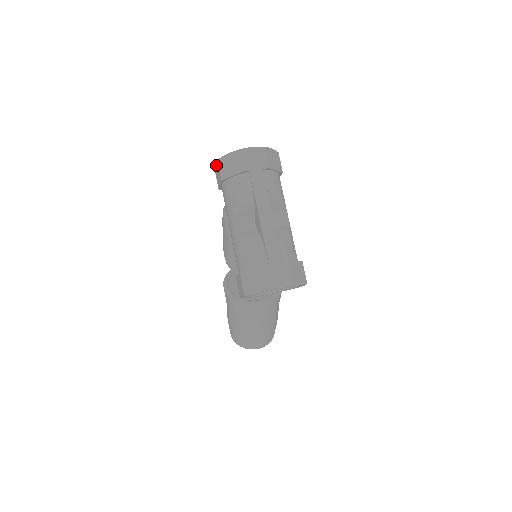
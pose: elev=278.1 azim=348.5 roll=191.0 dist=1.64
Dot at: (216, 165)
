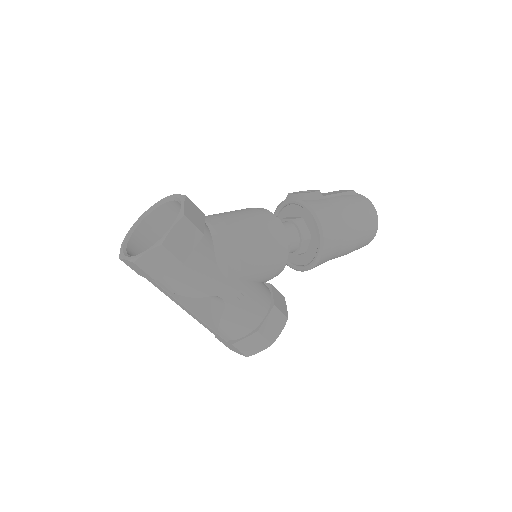
Dot at: (134, 228)
